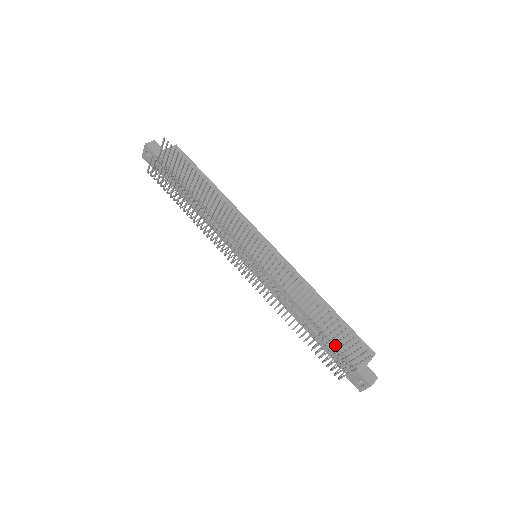
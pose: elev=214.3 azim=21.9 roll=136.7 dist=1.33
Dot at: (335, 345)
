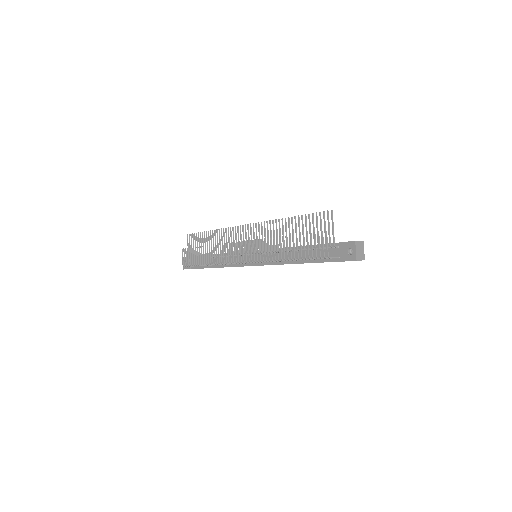
Dot at: occluded
